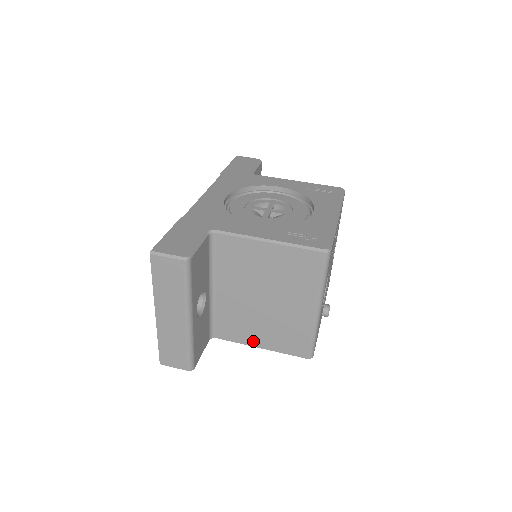
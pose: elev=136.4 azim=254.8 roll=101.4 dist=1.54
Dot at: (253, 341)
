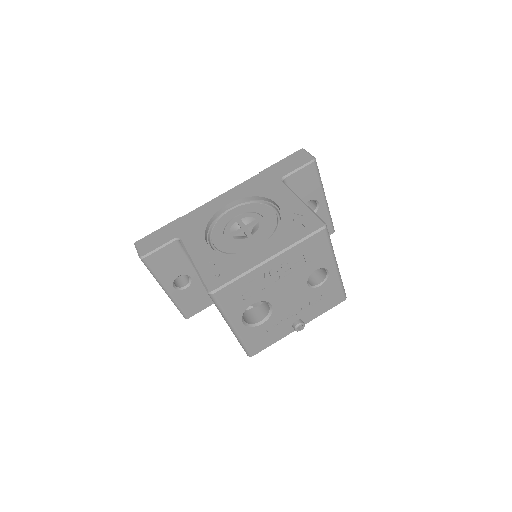
Dot at: occluded
